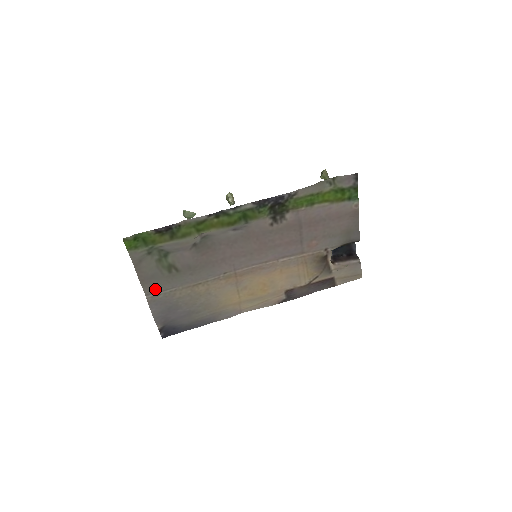
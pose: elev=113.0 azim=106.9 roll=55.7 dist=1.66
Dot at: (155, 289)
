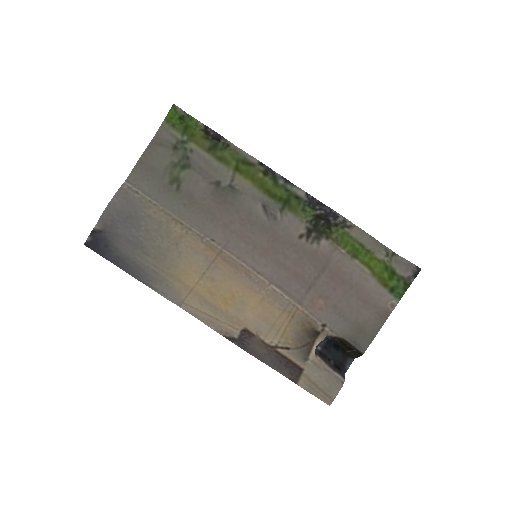
Dot at: (141, 183)
